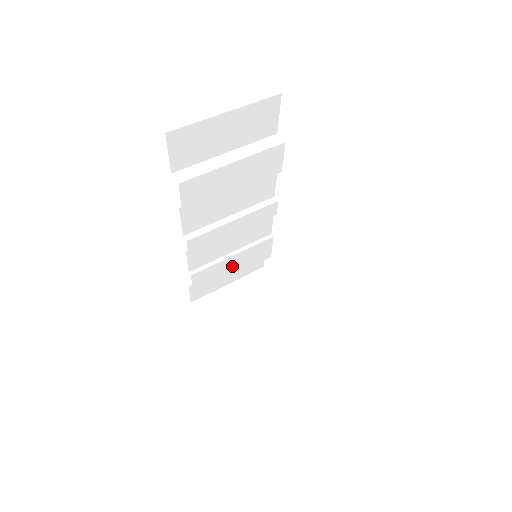
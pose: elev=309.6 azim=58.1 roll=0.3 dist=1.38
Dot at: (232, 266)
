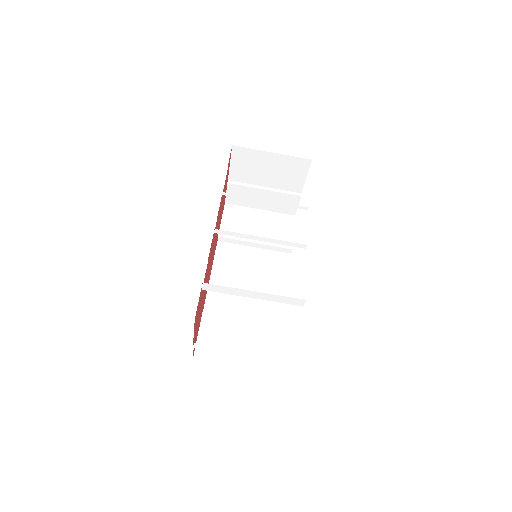
Dot at: occluded
